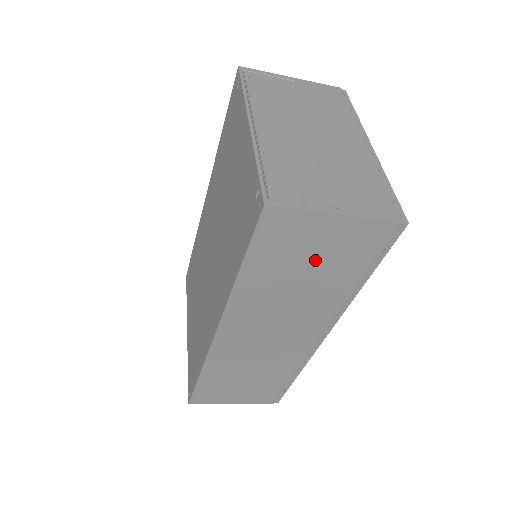
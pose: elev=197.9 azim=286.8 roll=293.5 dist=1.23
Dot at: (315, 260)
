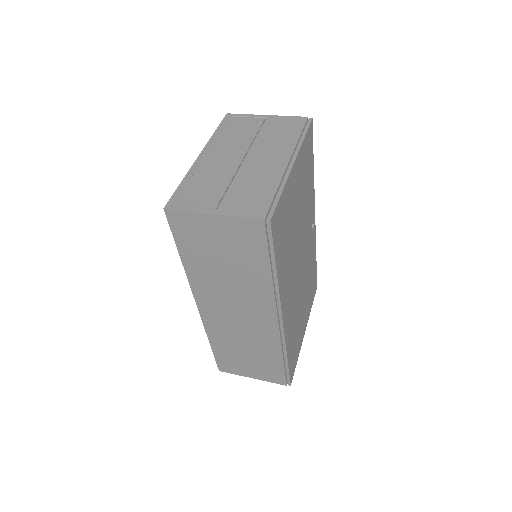
Dot at: (223, 250)
